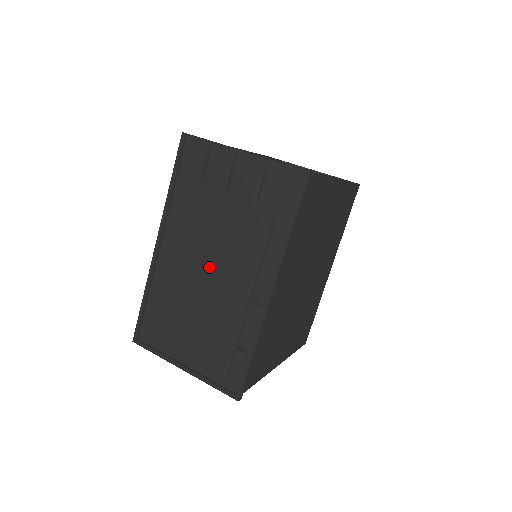
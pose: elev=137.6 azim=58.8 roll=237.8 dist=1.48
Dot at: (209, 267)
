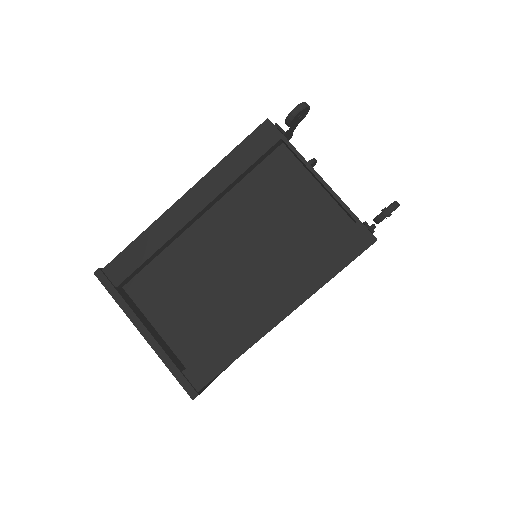
Dot at: occluded
